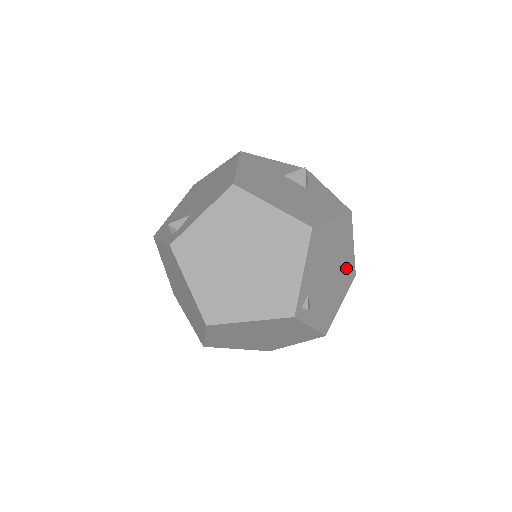
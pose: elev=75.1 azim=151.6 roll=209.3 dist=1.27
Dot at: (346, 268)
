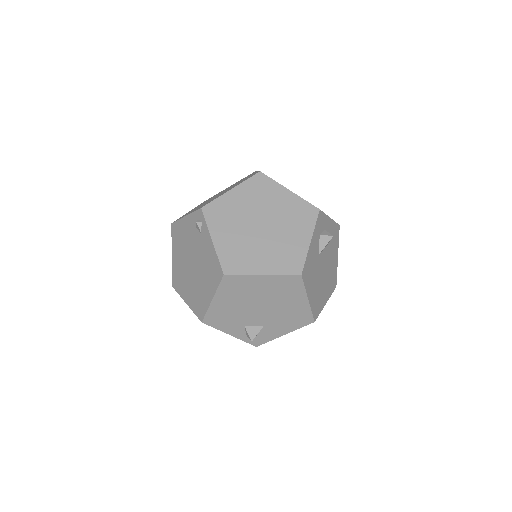
Dot at: occluded
